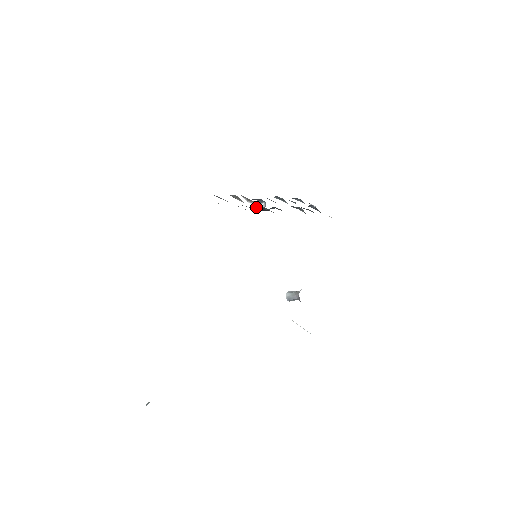
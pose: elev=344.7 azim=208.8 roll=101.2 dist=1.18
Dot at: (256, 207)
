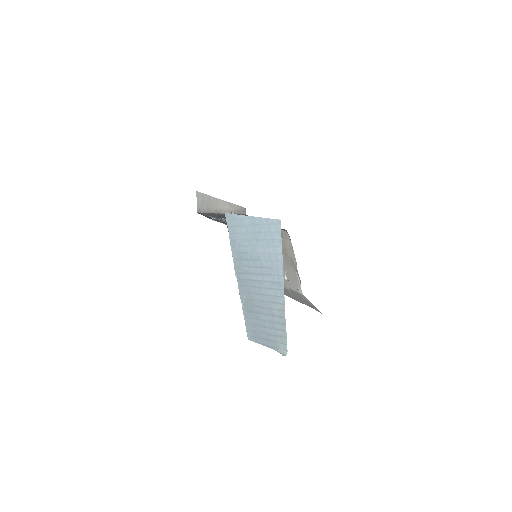
Dot at: occluded
